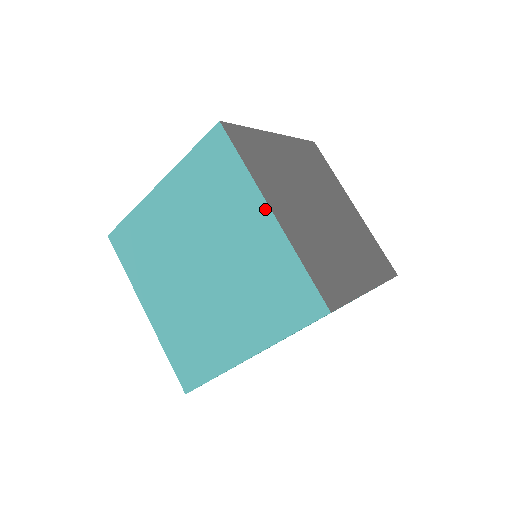
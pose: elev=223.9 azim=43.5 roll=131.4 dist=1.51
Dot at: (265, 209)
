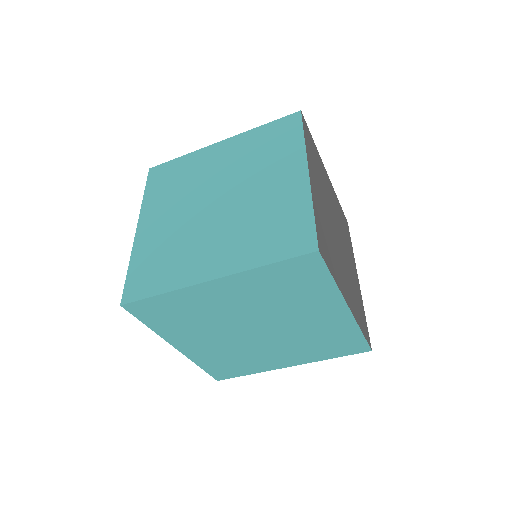
Dot at: (303, 167)
